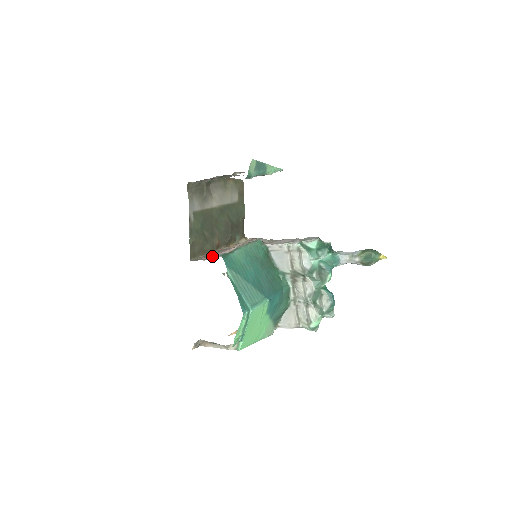
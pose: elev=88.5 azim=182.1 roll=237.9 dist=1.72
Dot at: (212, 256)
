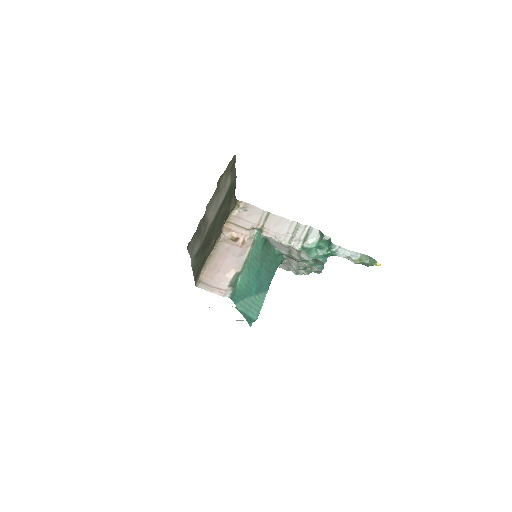
Dot at: (217, 281)
